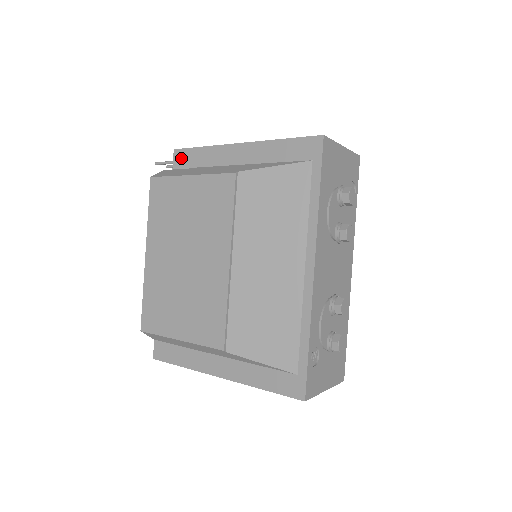
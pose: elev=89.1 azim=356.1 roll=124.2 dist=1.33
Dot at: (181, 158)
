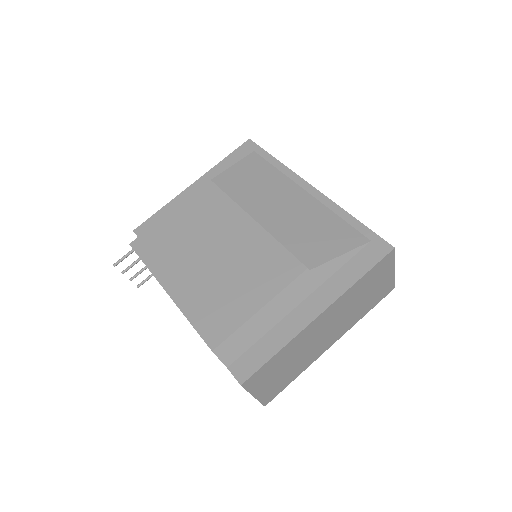
Dot at: (145, 229)
